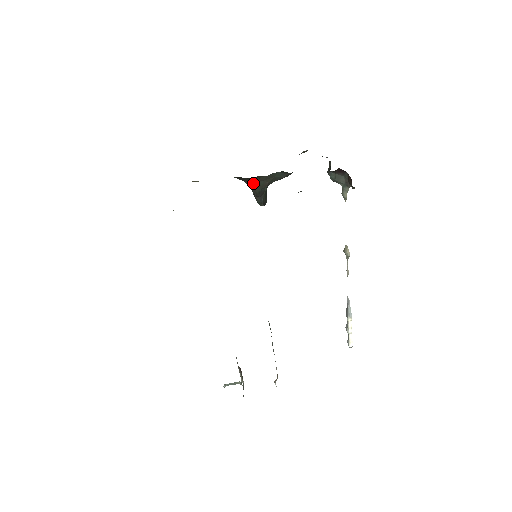
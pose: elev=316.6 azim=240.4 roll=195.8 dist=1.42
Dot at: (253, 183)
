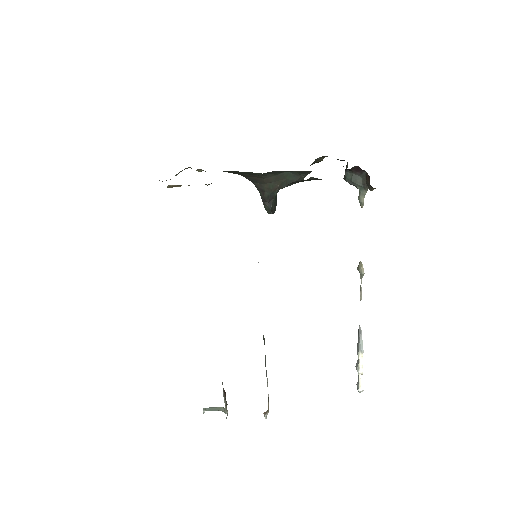
Dot at: (262, 185)
